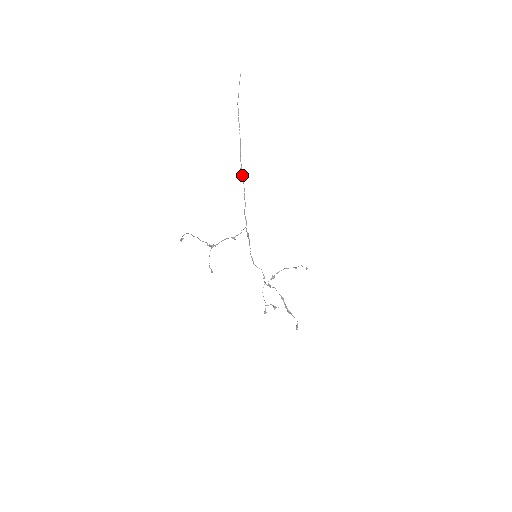
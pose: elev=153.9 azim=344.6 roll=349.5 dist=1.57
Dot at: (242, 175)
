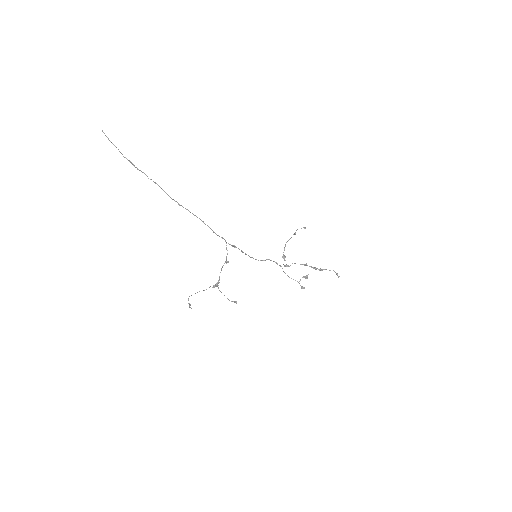
Dot at: occluded
